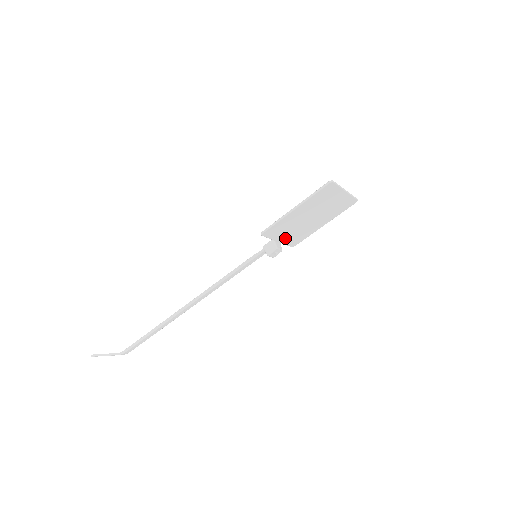
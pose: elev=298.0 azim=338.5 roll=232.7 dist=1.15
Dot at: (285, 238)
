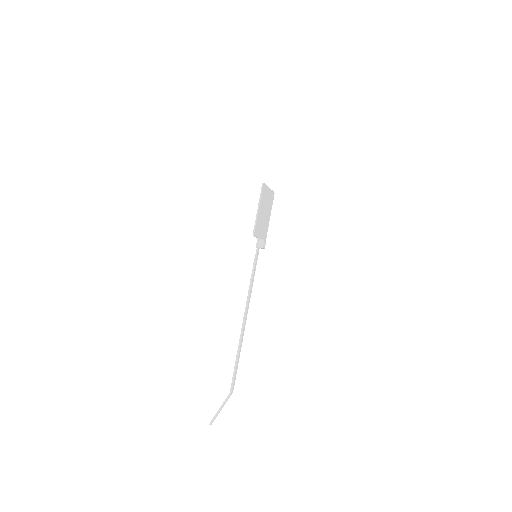
Dot at: (261, 234)
